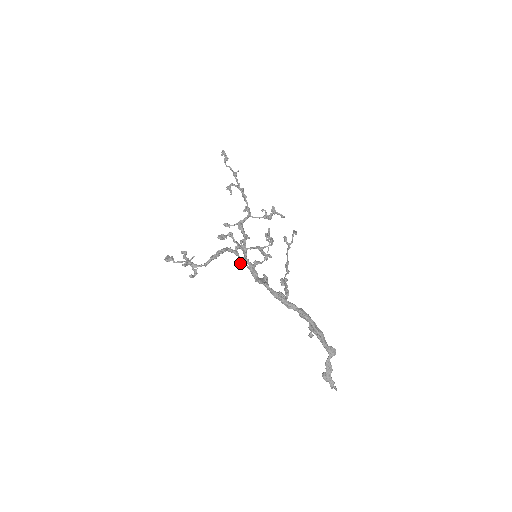
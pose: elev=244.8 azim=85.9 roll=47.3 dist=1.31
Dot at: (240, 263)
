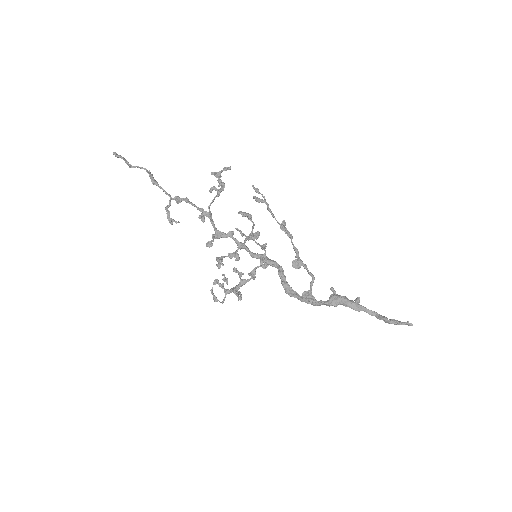
Dot at: (254, 278)
